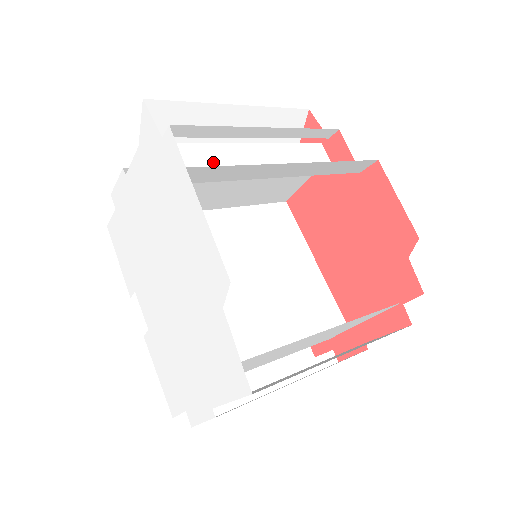
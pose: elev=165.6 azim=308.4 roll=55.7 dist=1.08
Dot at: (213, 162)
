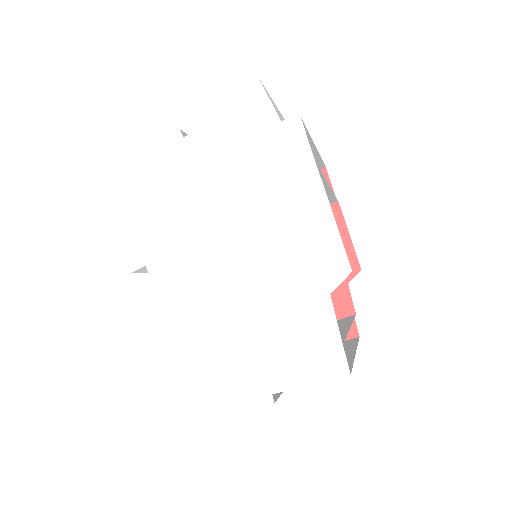
Dot at: occluded
